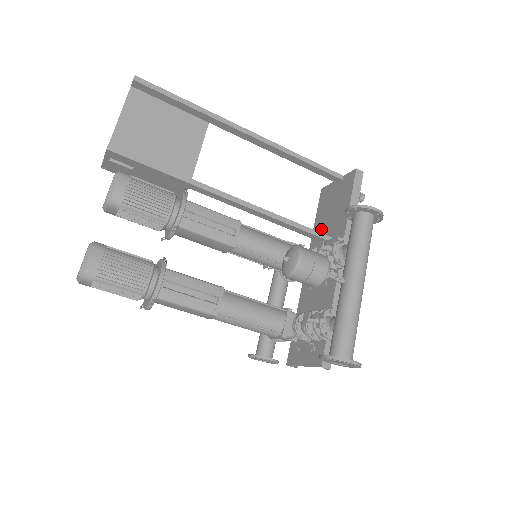
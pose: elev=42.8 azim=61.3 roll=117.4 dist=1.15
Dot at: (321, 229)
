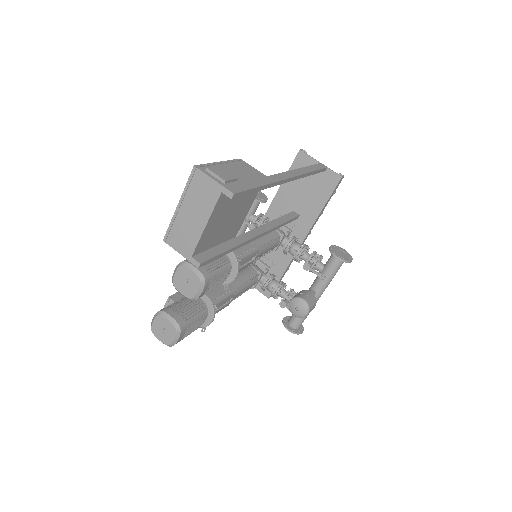
Dot at: (290, 195)
